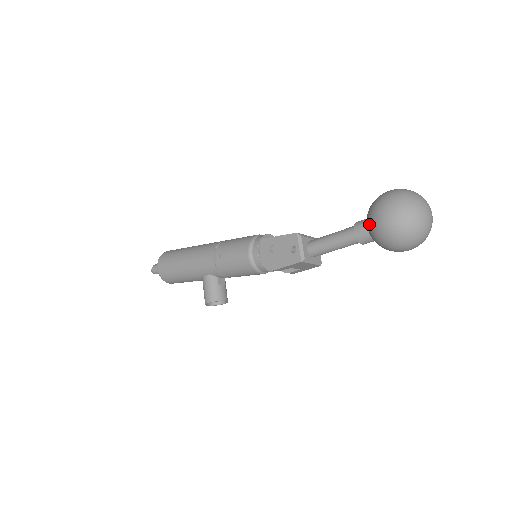
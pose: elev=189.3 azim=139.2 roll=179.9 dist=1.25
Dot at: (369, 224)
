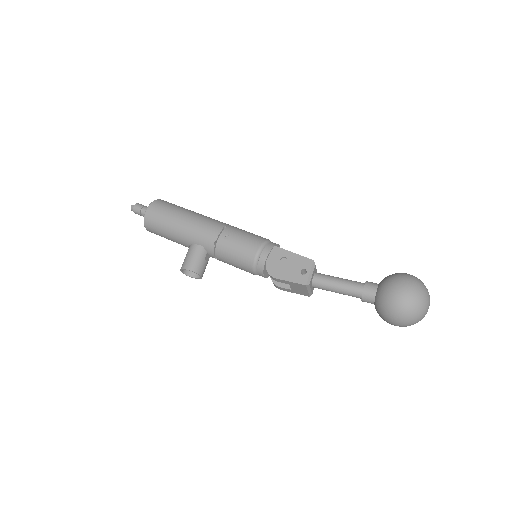
Dot at: (383, 289)
